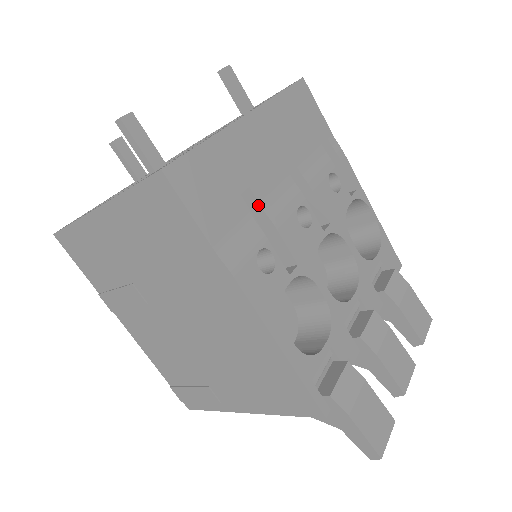
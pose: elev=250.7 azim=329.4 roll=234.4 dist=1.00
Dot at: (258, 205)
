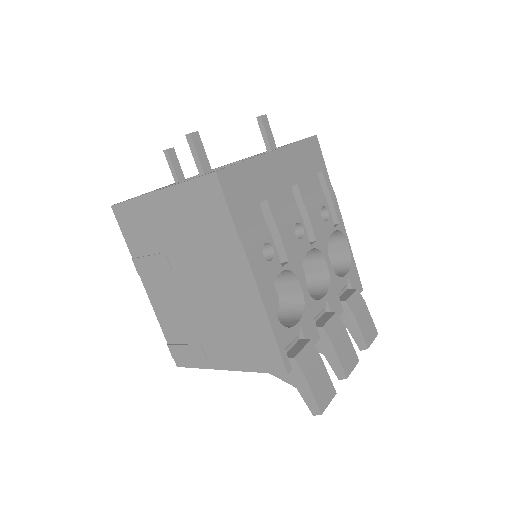
Dot at: (270, 213)
